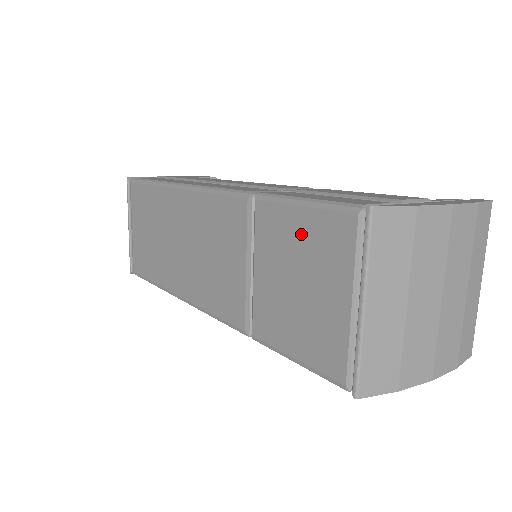
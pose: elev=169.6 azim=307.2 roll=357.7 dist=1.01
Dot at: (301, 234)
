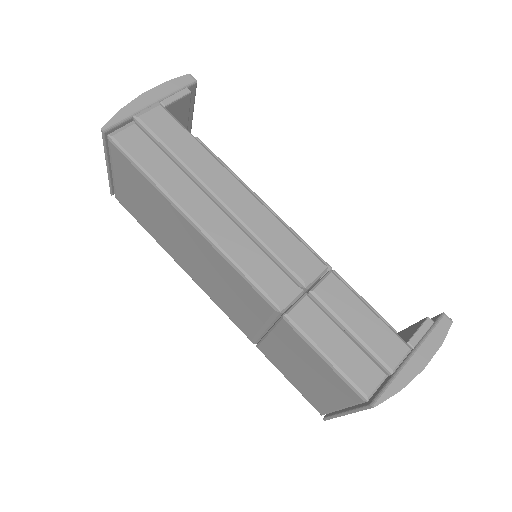
Dot at: (317, 365)
